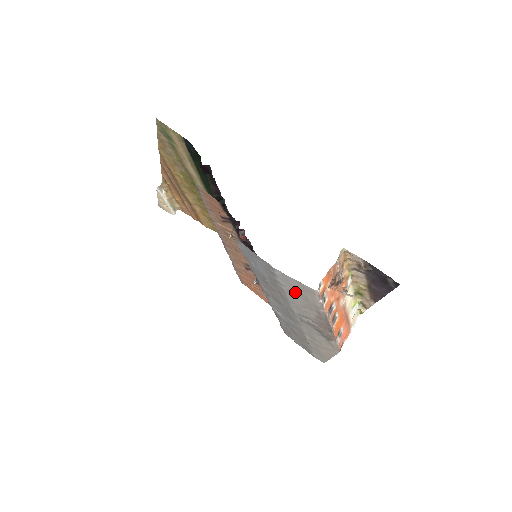
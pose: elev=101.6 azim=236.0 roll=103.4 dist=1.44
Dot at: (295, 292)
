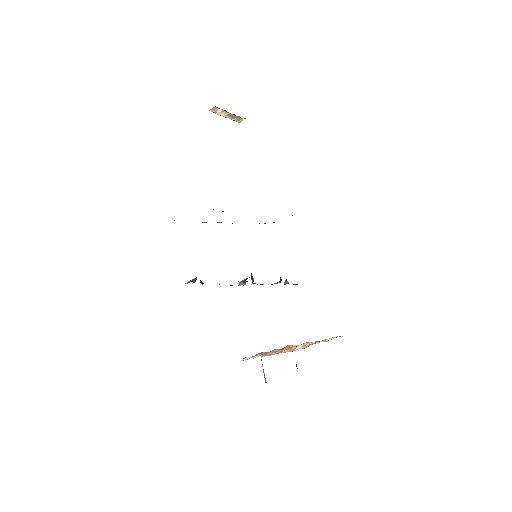
Dot at: occluded
